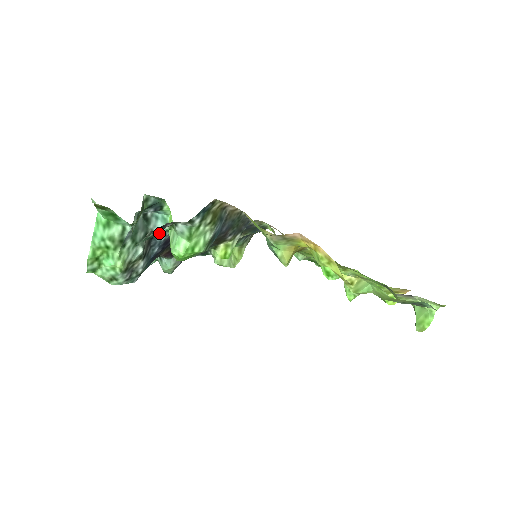
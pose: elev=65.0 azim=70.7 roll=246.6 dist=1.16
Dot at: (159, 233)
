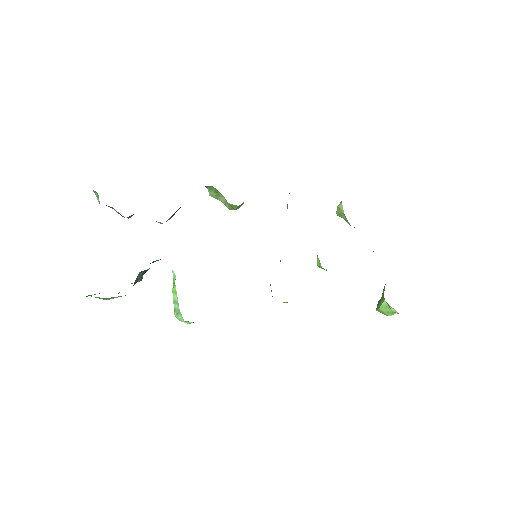
Dot at: (158, 260)
